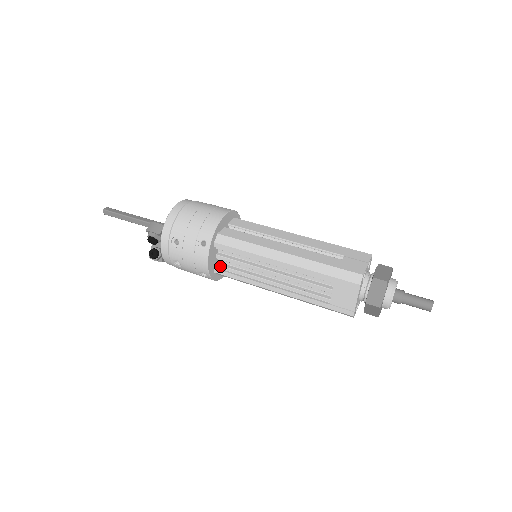
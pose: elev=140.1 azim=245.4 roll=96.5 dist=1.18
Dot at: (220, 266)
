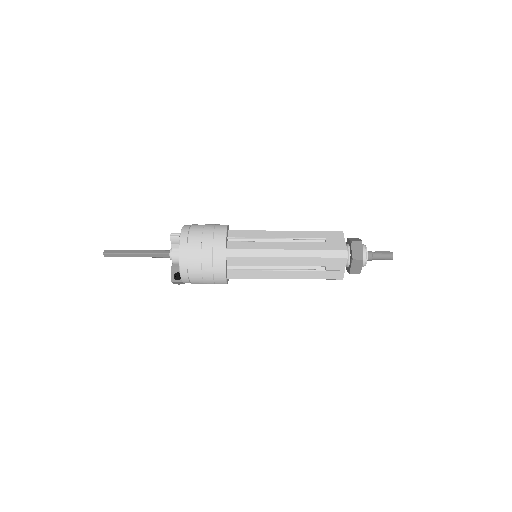
Dot at: occluded
